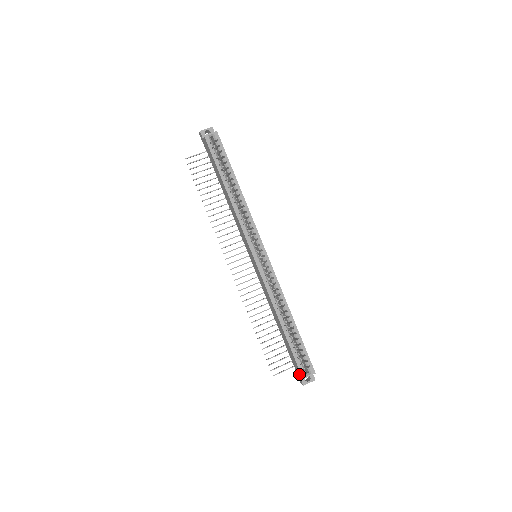
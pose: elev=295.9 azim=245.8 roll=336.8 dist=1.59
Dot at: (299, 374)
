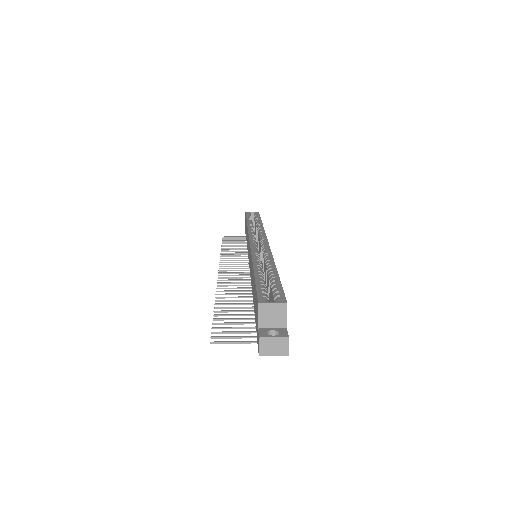
Dot at: (257, 317)
